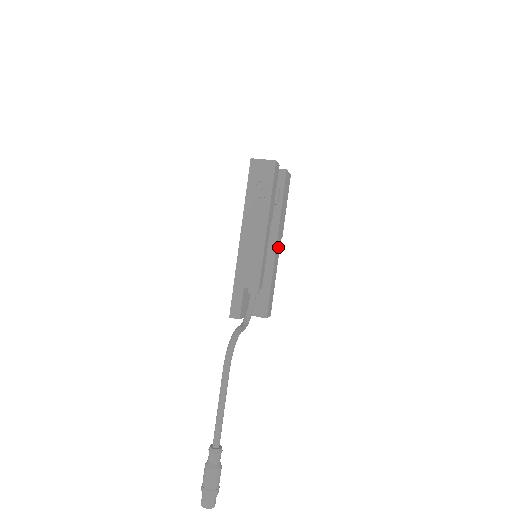
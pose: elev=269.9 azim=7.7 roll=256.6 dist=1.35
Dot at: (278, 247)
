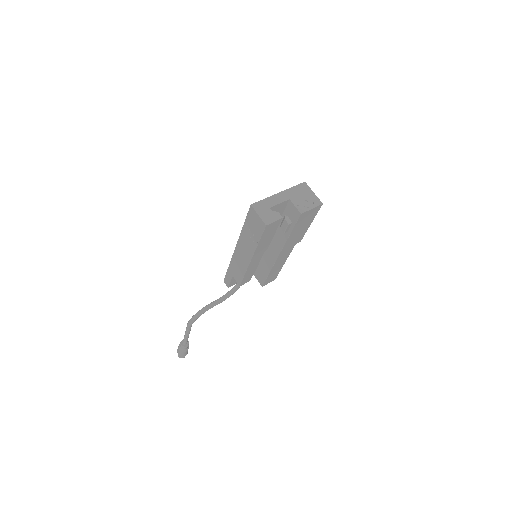
Dot at: (287, 252)
